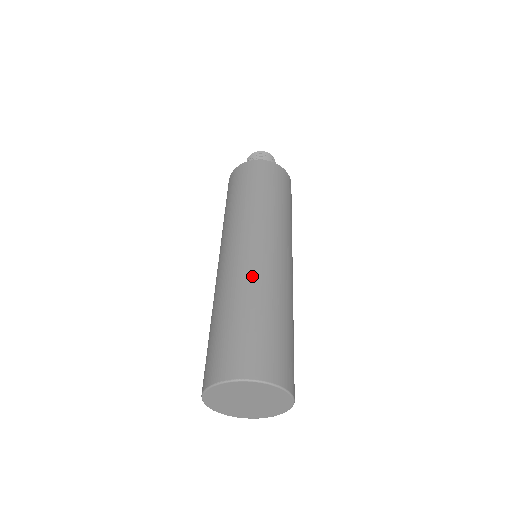
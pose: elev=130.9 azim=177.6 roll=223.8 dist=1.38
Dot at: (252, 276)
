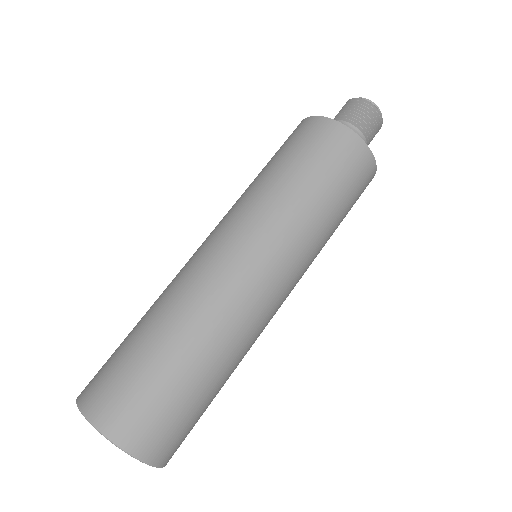
Dot at: (230, 324)
